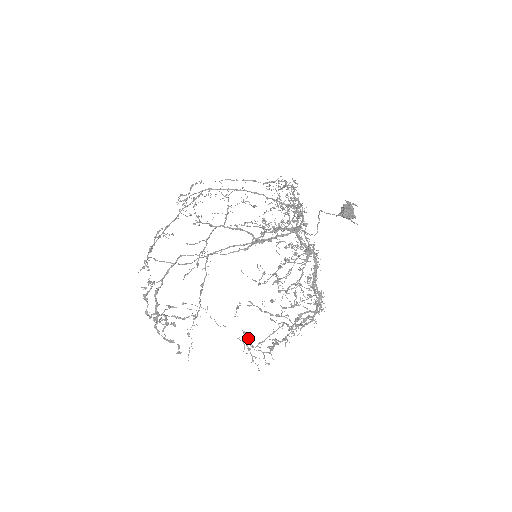
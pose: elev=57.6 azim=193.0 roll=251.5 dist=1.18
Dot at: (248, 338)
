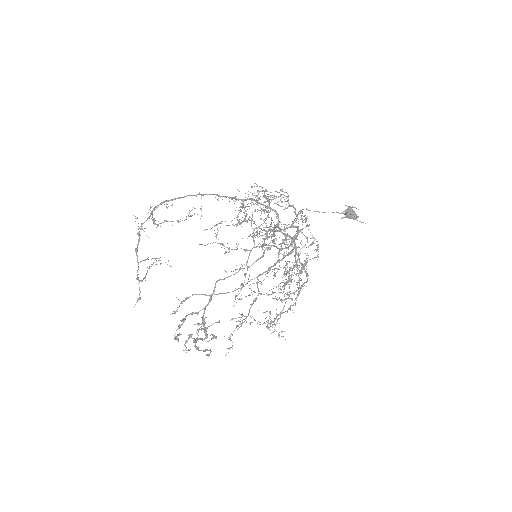
Dot at: occluded
